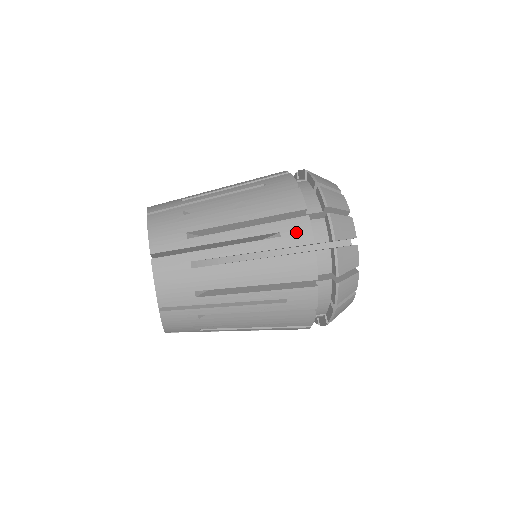
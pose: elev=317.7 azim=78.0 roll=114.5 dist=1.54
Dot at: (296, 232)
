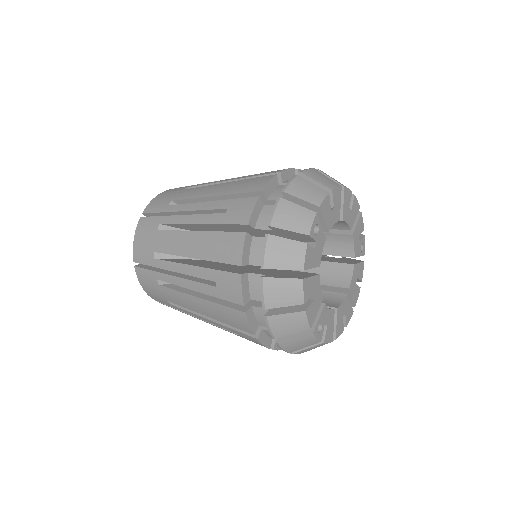
Dot at: occluded
